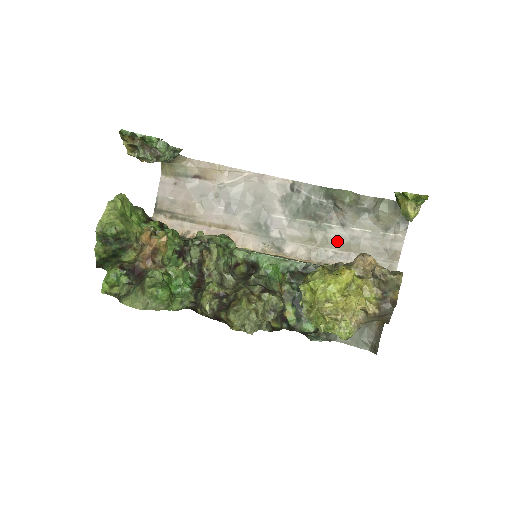
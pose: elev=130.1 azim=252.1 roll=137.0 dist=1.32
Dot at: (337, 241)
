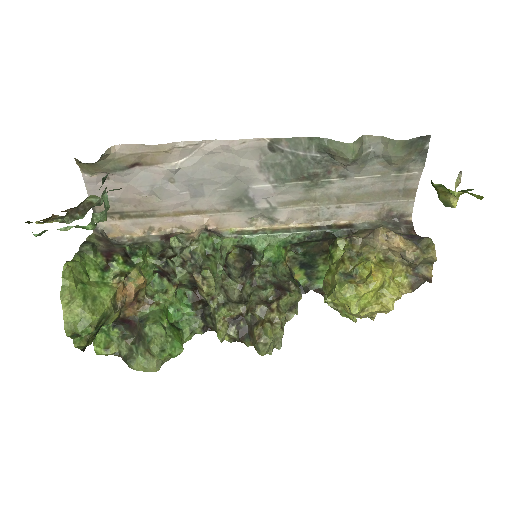
Dot at: (340, 195)
